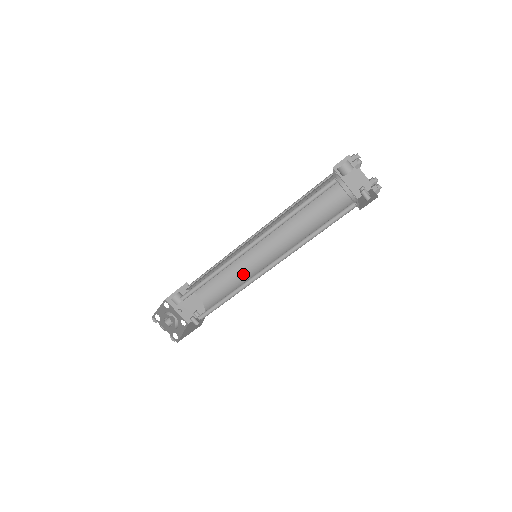
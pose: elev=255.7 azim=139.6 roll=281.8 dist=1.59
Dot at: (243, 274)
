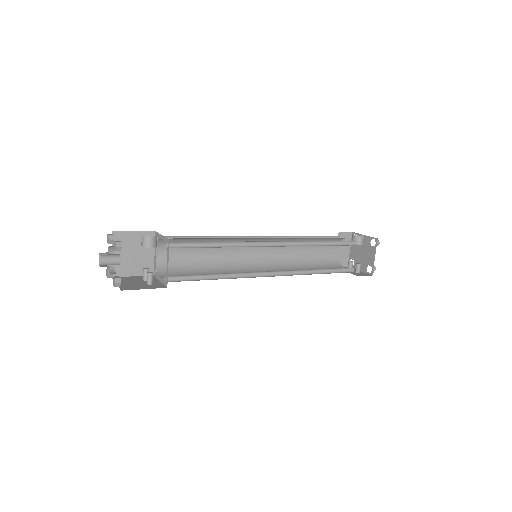
Dot at: (220, 264)
